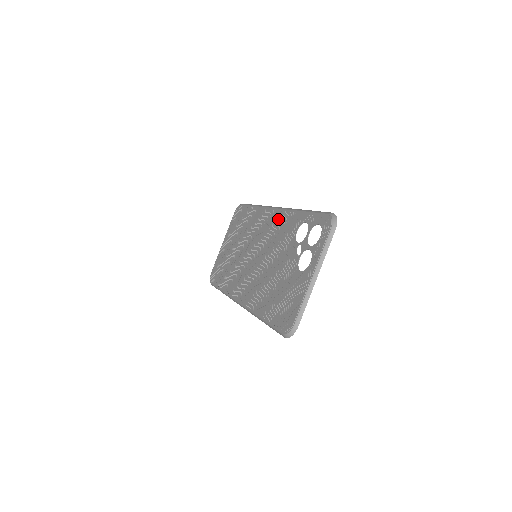
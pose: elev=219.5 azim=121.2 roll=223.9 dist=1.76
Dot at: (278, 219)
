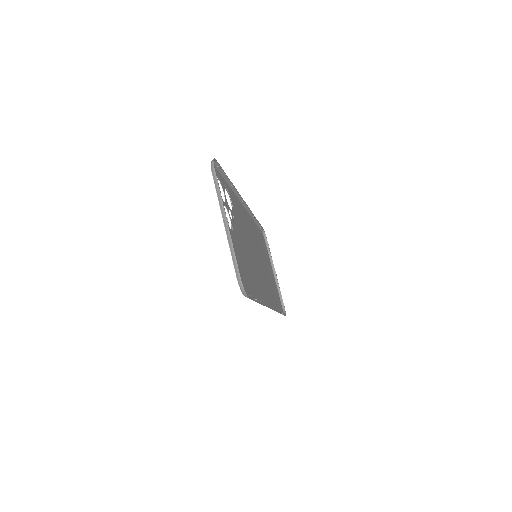
Dot at: occluded
